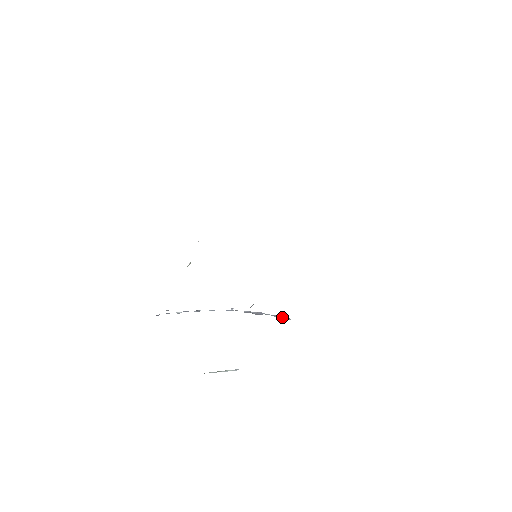
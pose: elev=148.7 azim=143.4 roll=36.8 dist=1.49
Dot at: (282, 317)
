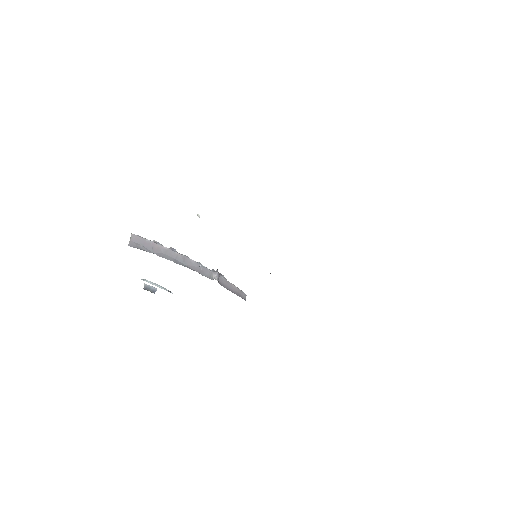
Dot at: (239, 290)
